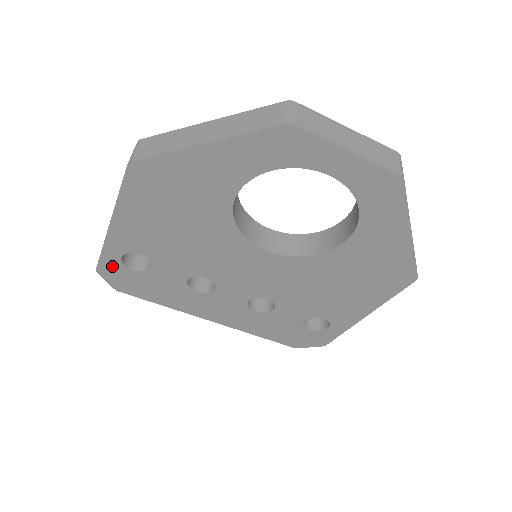
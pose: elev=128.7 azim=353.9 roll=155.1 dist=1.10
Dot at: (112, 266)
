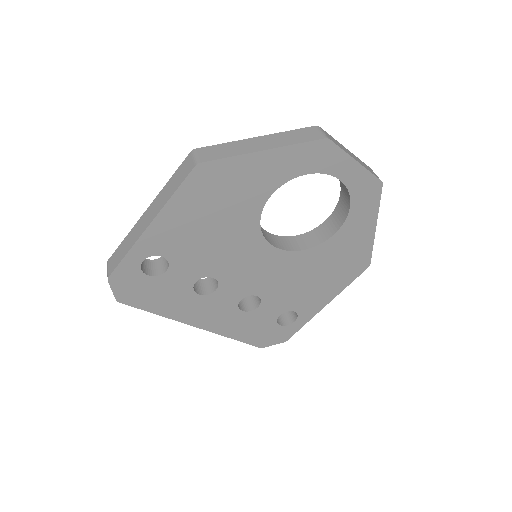
Dot at: (128, 272)
